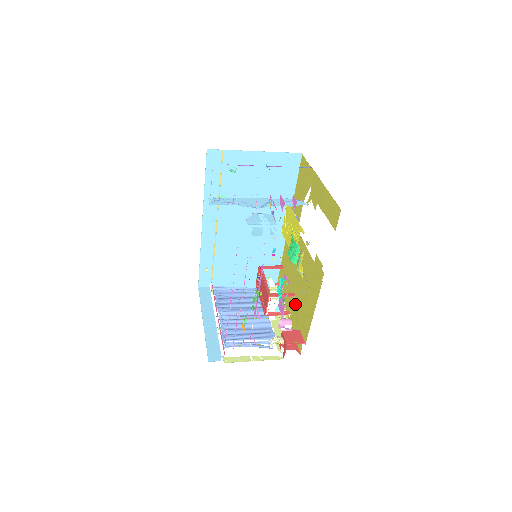
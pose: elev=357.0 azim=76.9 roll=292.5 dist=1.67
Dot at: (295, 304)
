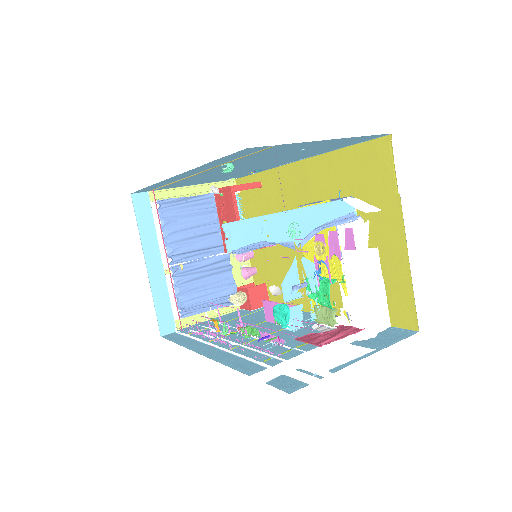
Dot at: (268, 254)
